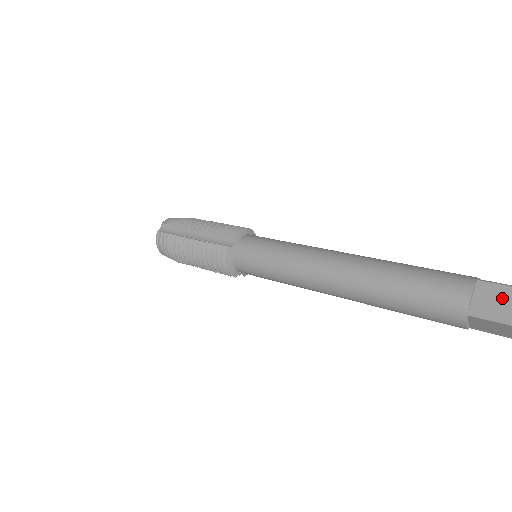
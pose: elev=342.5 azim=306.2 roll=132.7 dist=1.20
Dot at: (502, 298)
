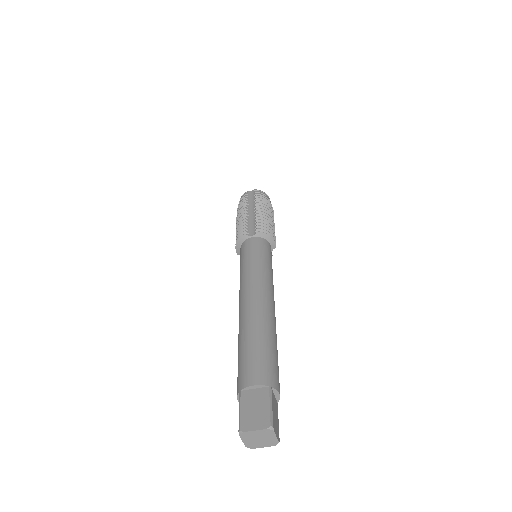
Dot at: (258, 407)
